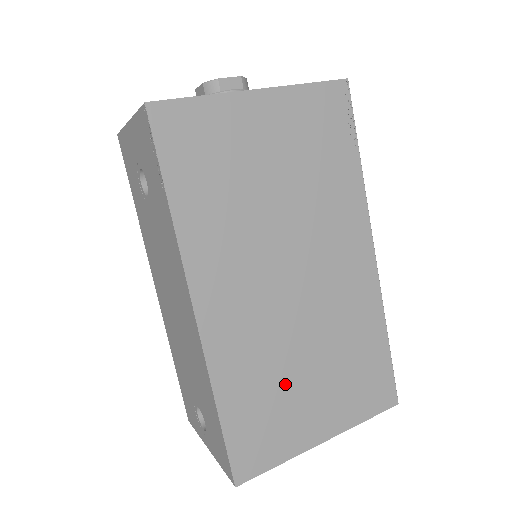
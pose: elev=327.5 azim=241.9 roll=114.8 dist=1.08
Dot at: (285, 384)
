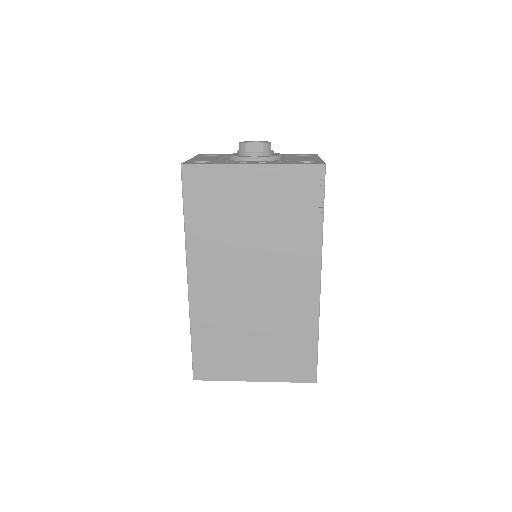
Dot at: (235, 339)
